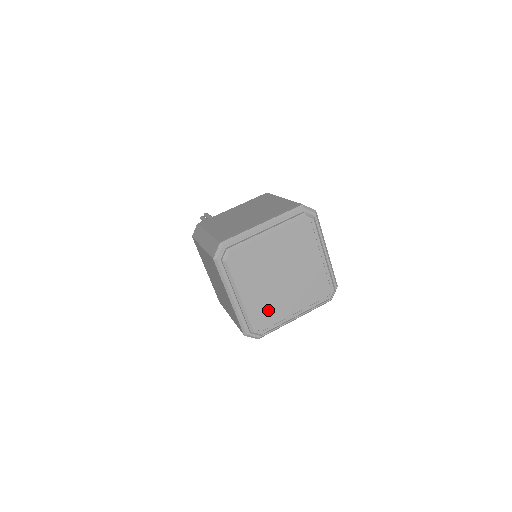
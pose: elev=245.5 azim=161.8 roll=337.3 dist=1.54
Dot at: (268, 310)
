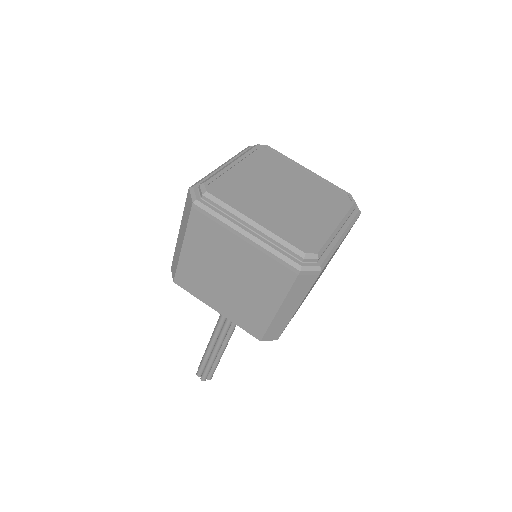
Dot at: (299, 228)
